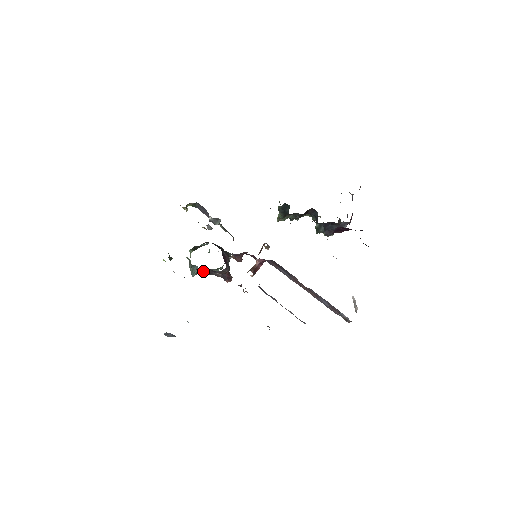
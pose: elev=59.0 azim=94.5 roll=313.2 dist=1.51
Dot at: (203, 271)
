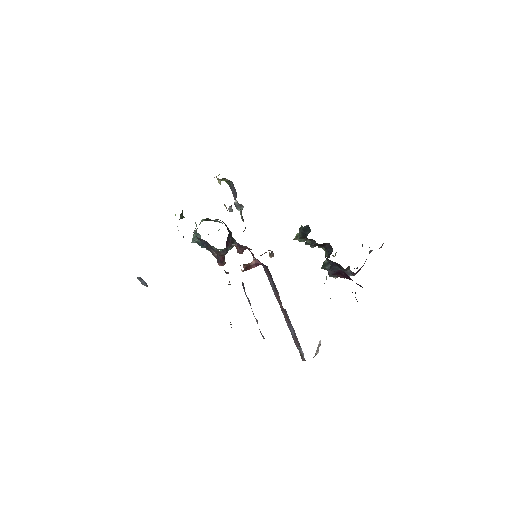
Dot at: (203, 243)
